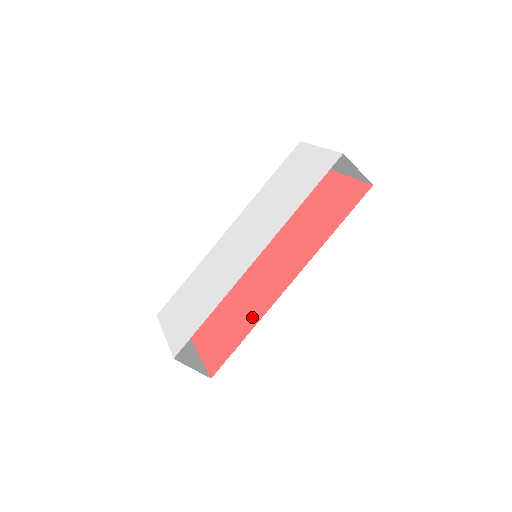
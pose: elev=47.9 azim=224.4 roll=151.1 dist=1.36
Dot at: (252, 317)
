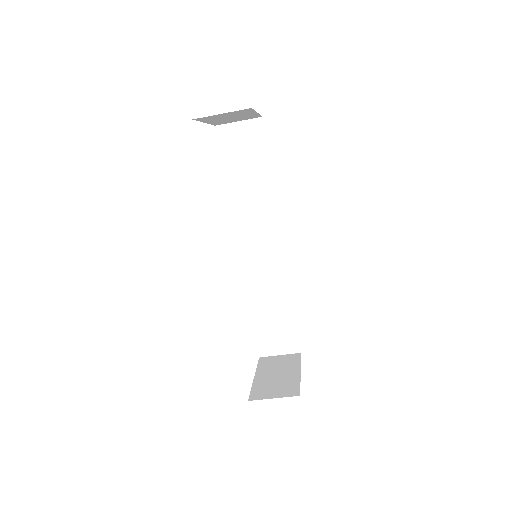
Dot at: occluded
